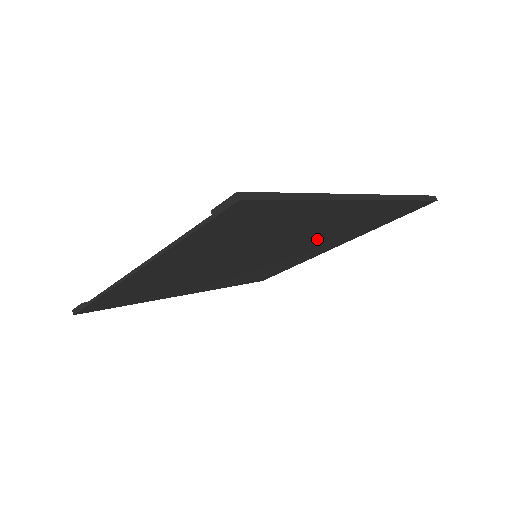
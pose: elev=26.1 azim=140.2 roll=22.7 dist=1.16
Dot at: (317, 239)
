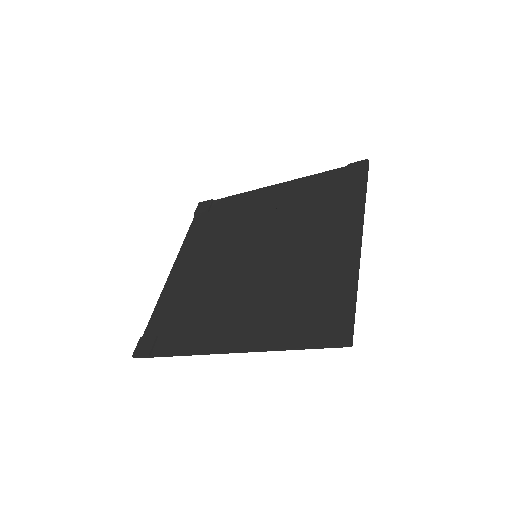
Dot at: (293, 222)
